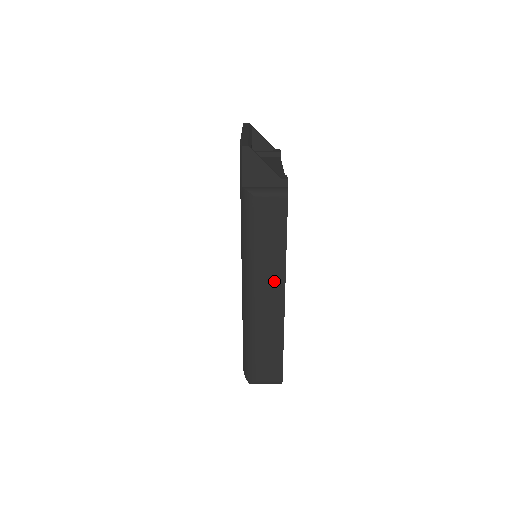
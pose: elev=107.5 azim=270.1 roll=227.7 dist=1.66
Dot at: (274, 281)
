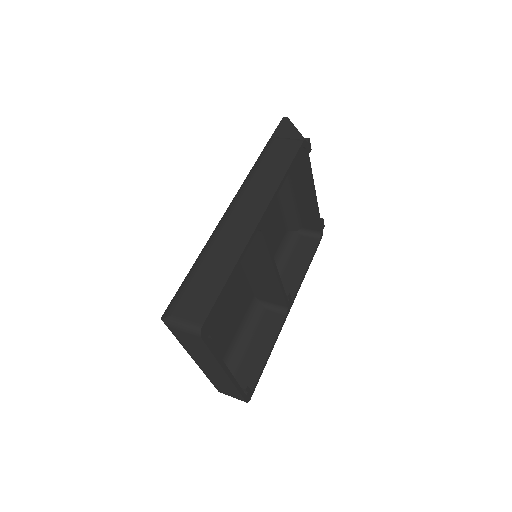
Dot at: (258, 203)
